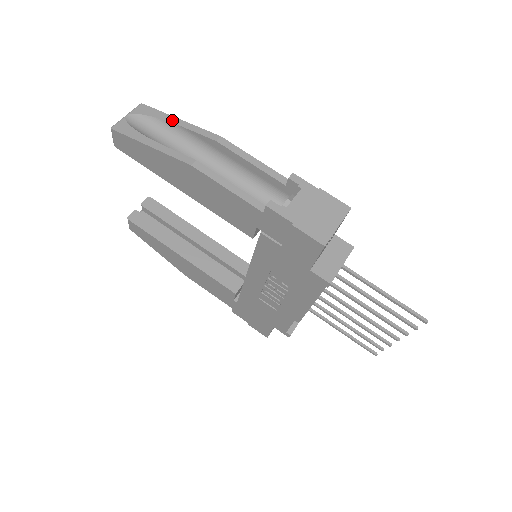
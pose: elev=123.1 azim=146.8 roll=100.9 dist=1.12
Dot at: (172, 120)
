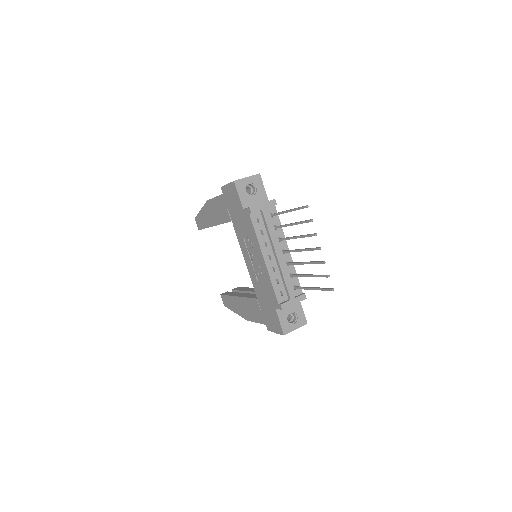
Dot at: occluded
